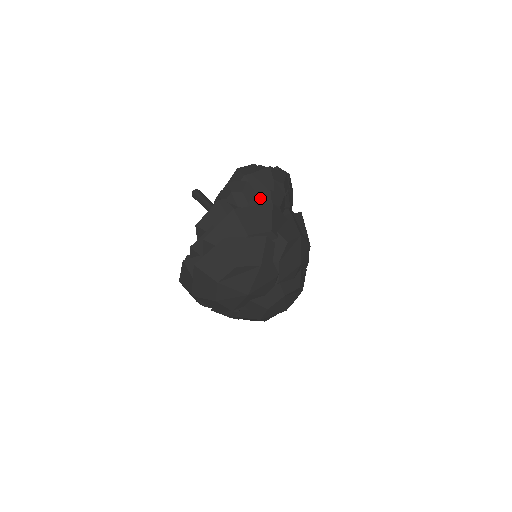
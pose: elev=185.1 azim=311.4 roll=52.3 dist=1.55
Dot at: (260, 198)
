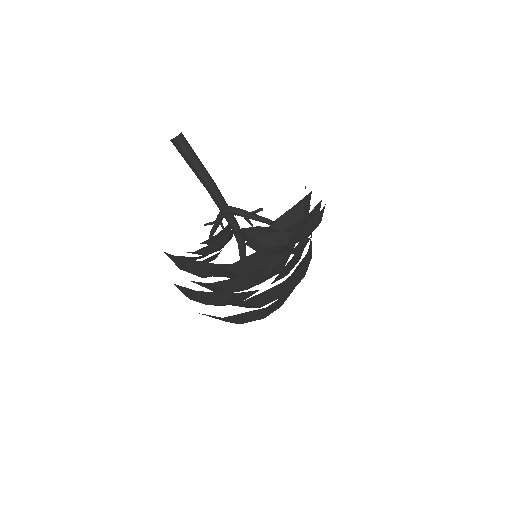
Dot at: (299, 246)
